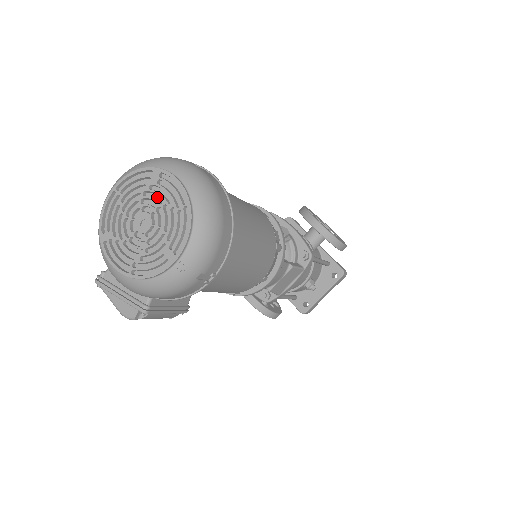
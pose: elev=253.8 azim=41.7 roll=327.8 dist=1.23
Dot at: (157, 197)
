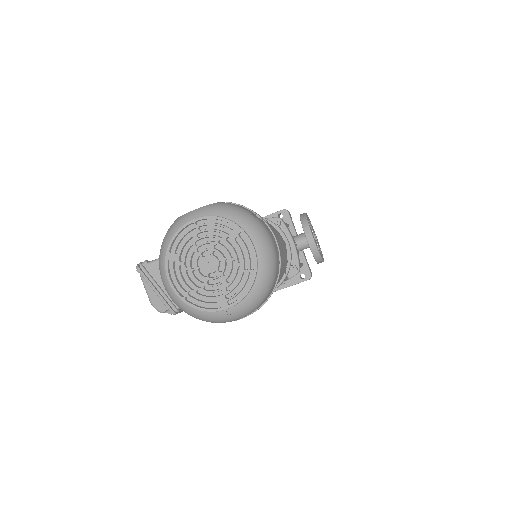
Dot at: (229, 249)
